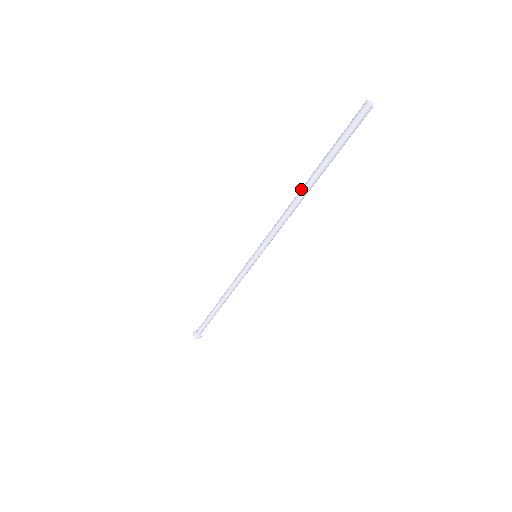
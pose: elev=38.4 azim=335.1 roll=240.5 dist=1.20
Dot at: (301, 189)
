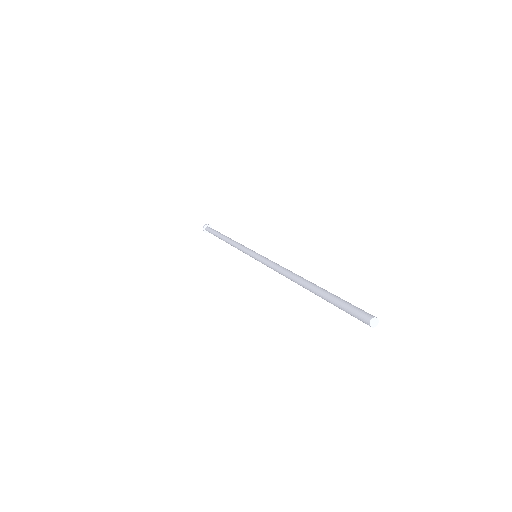
Dot at: (299, 279)
